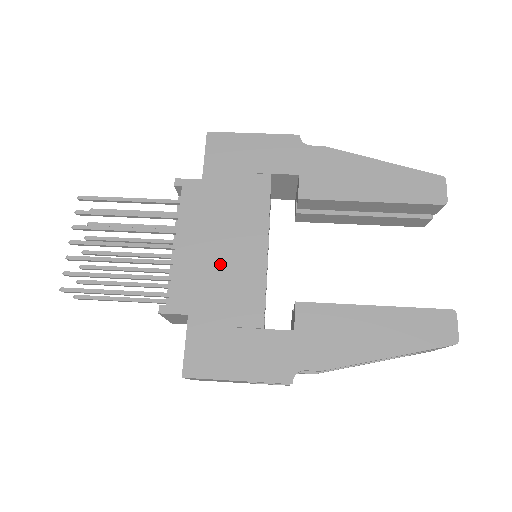
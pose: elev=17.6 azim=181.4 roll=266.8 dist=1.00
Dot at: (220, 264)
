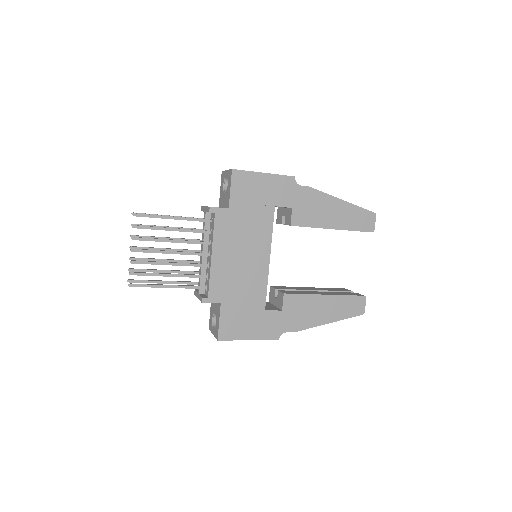
Dot at: (240, 270)
